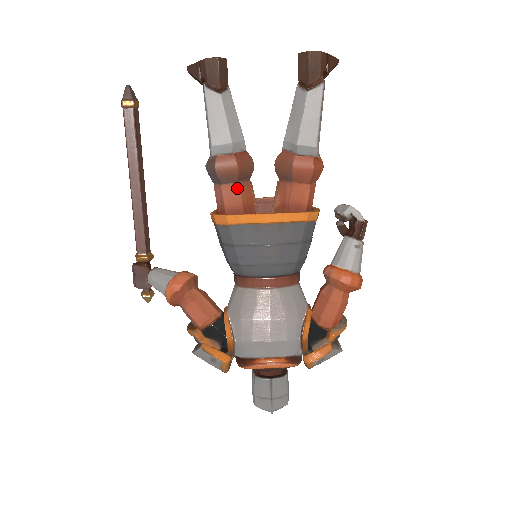
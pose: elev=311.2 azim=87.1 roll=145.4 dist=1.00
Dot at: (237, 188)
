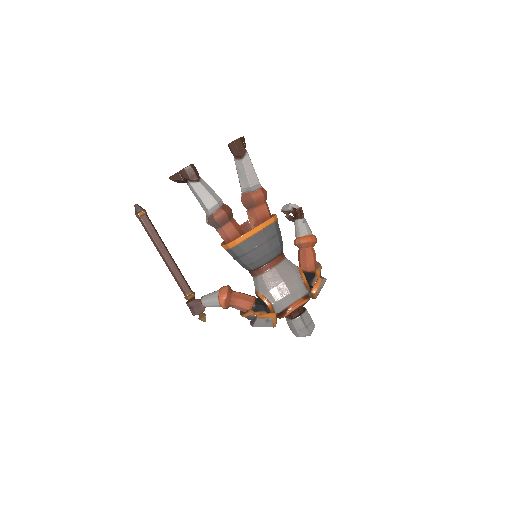
Dot at: (230, 224)
